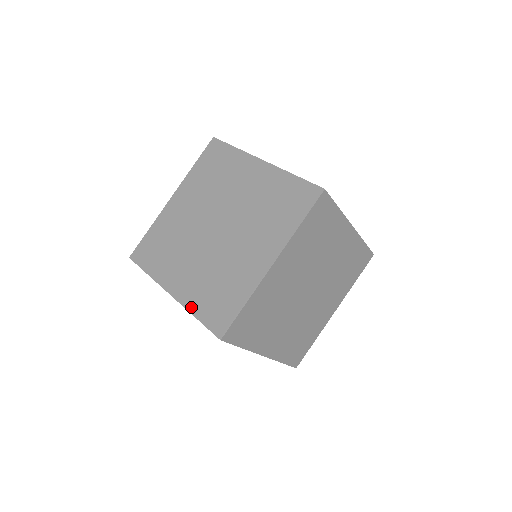
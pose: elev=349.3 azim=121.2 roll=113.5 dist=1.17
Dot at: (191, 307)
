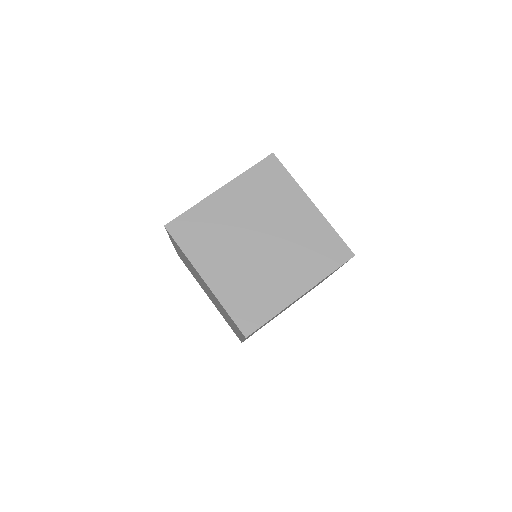
Dot at: occluded
